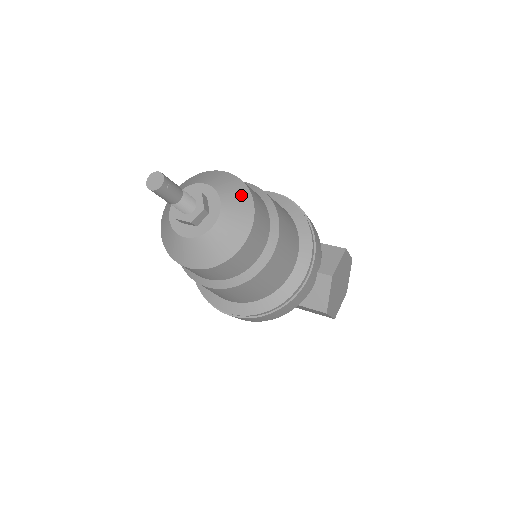
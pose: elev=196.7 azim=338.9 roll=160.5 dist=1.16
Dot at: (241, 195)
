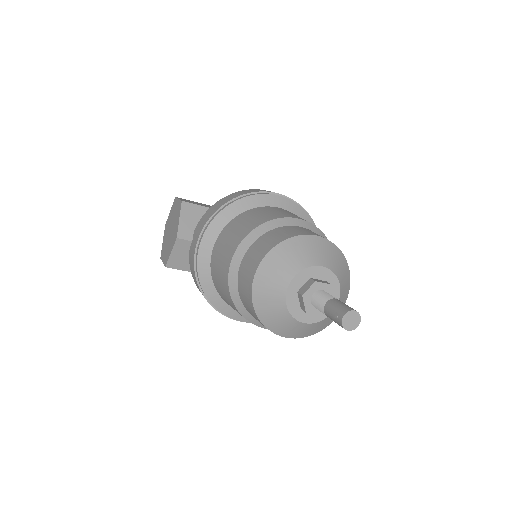
Dot at: (345, 268)
